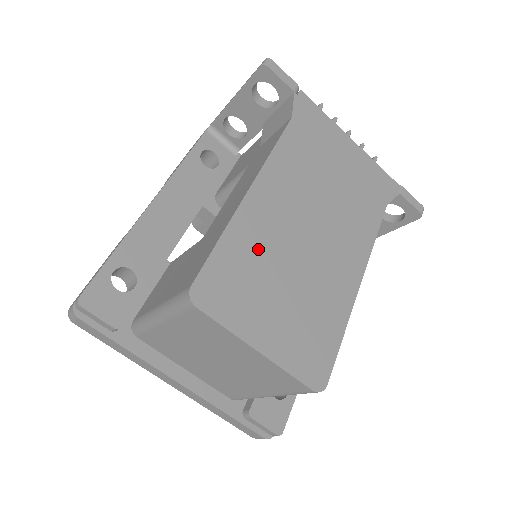
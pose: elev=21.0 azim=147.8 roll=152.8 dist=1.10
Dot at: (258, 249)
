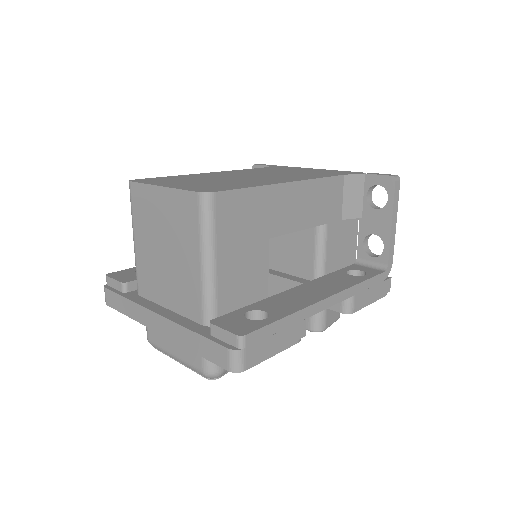
Dot at: occluded
